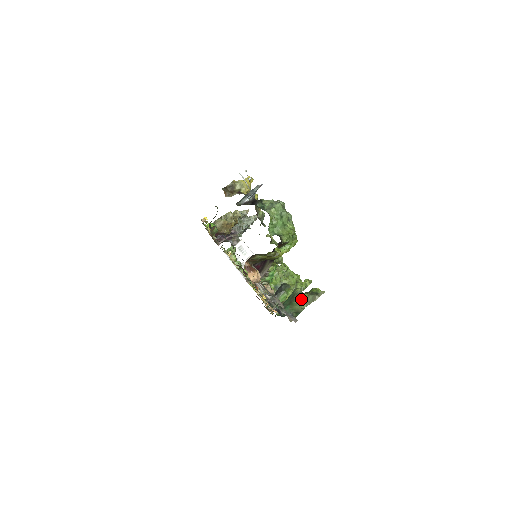
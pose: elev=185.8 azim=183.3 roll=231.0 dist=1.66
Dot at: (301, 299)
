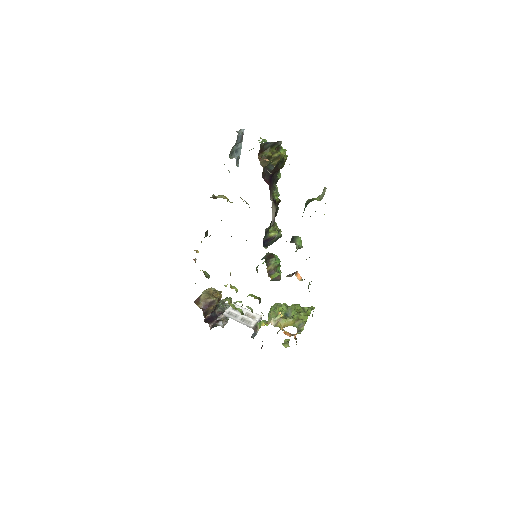
Dot at: (314, 199)
